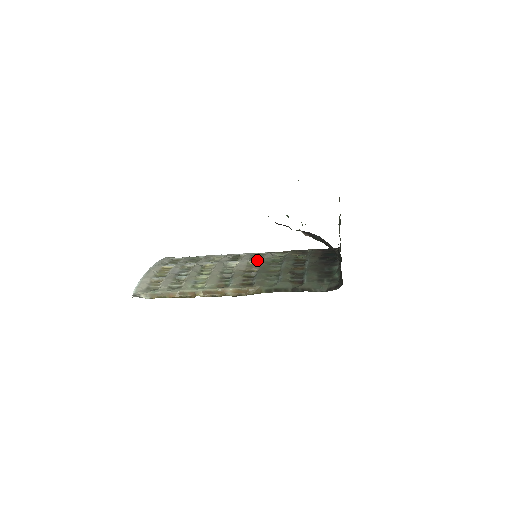
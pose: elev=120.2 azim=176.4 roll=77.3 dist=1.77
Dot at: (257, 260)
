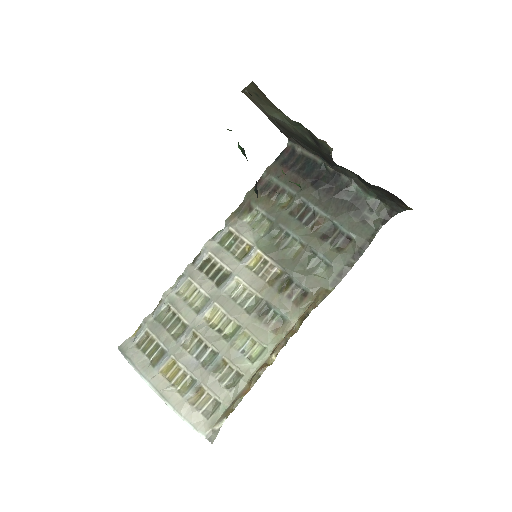
Dot at: (252, 255)
